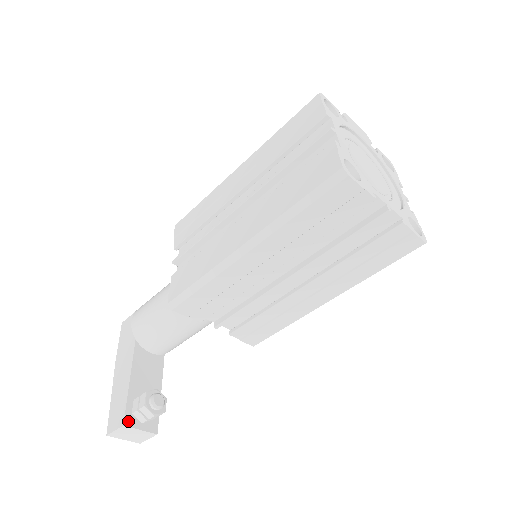
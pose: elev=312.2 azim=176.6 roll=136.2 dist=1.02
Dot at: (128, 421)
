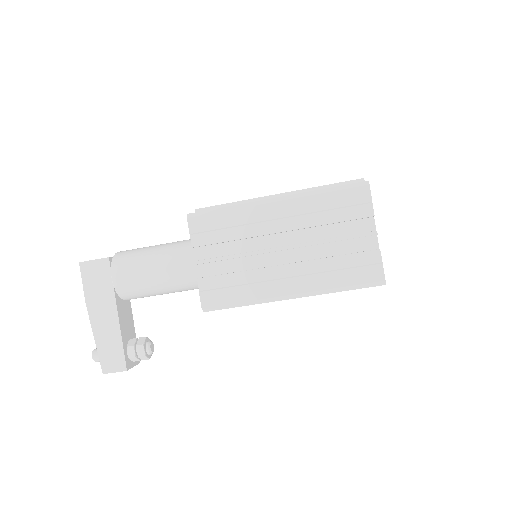
Dot at: (128, 366)
